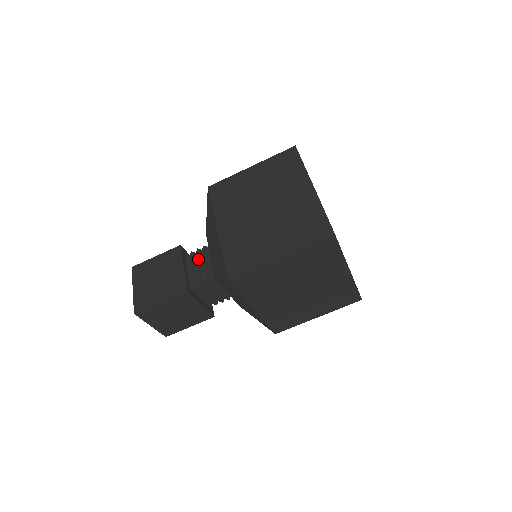
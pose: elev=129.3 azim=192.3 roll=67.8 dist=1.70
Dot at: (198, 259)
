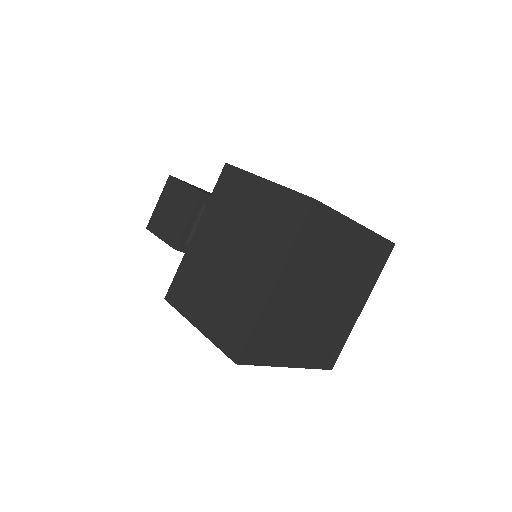
Dot at: occluded
